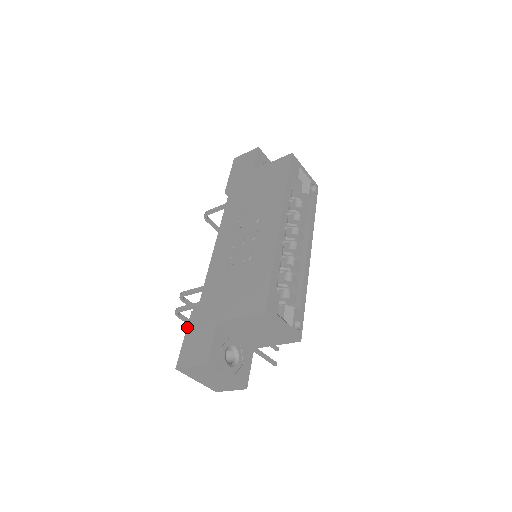
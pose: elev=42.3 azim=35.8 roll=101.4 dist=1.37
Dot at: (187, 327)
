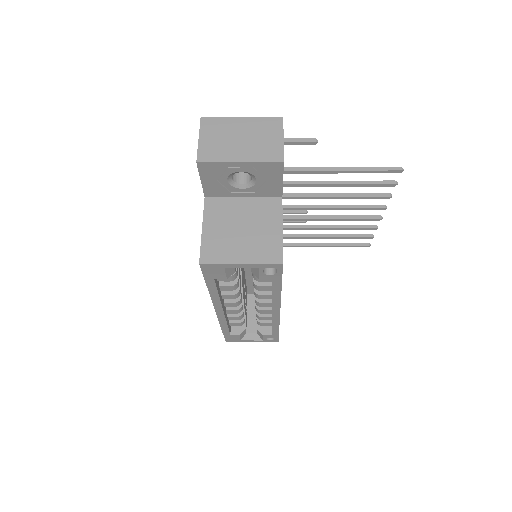
Dot at: occluded
